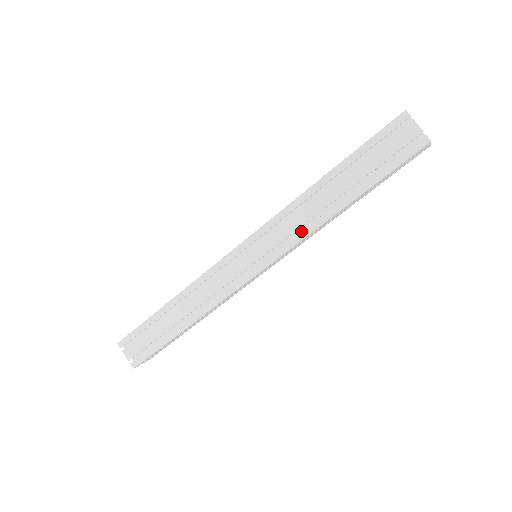
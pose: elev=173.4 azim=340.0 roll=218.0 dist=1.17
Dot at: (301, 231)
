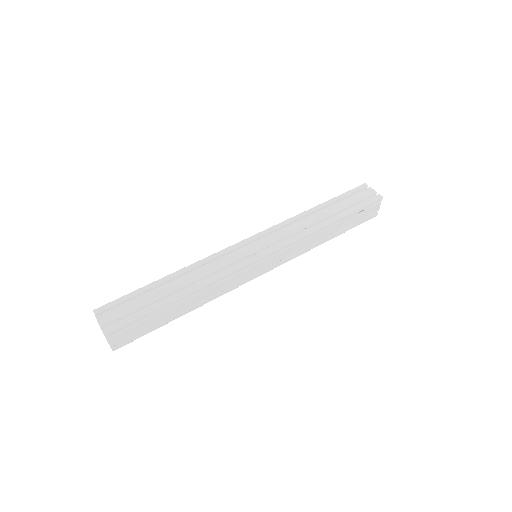
Dot at: occluded
